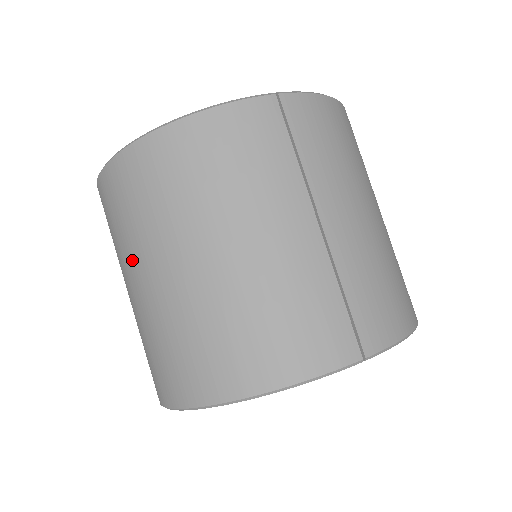
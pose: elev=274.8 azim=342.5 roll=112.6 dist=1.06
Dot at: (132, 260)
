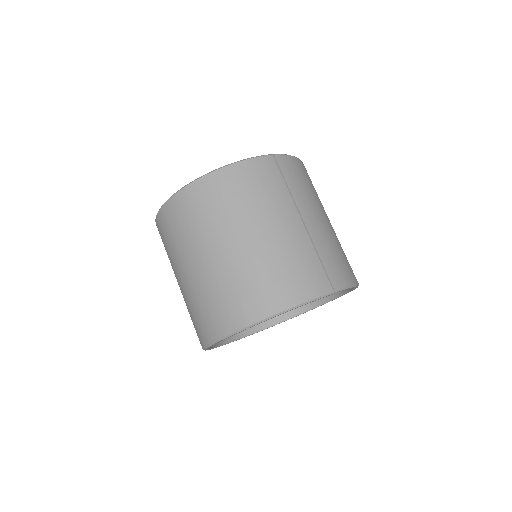
Dot at: (192, 250)
